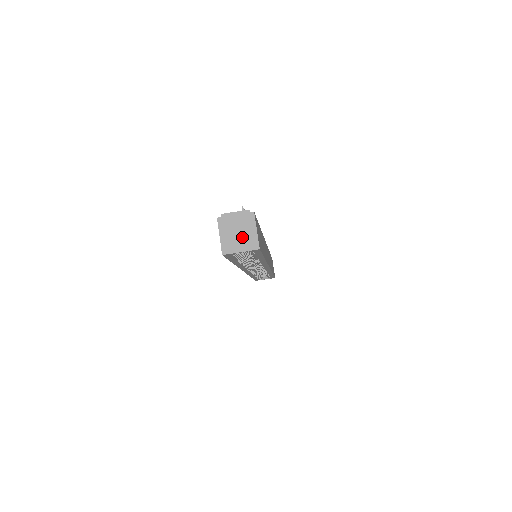
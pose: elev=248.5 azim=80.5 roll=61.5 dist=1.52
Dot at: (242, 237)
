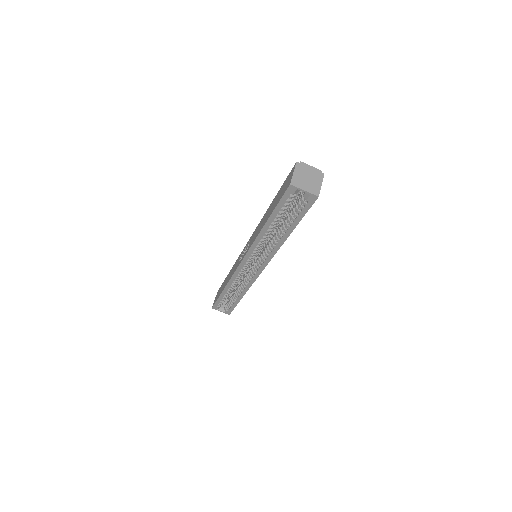
Dot at: (309, 182)
